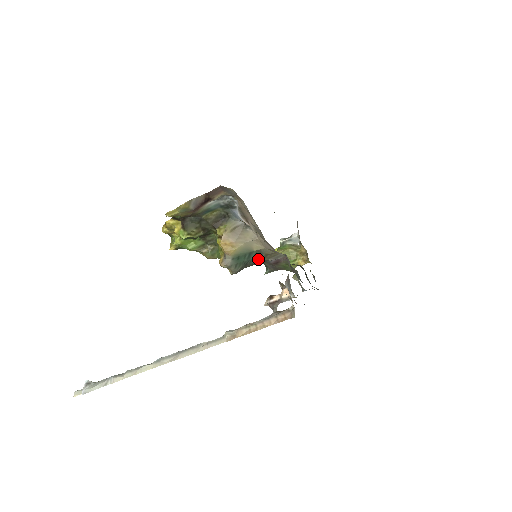
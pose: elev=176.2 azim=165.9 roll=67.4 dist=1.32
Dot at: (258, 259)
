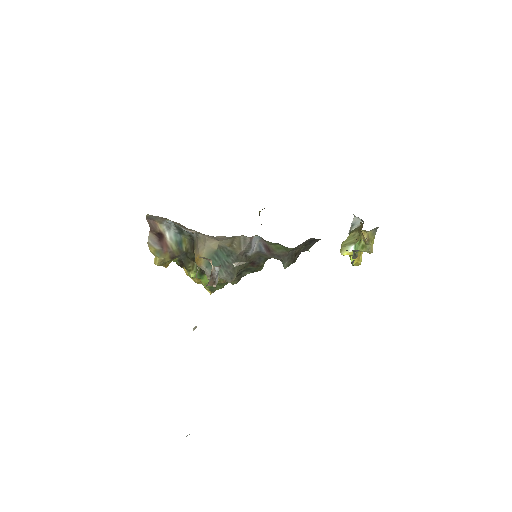
Dot at: (232, 255)
